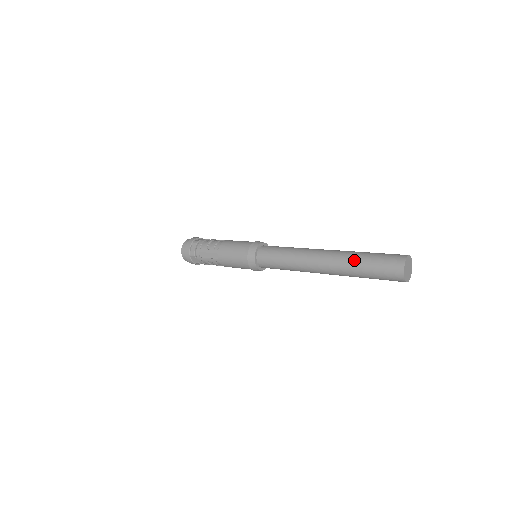
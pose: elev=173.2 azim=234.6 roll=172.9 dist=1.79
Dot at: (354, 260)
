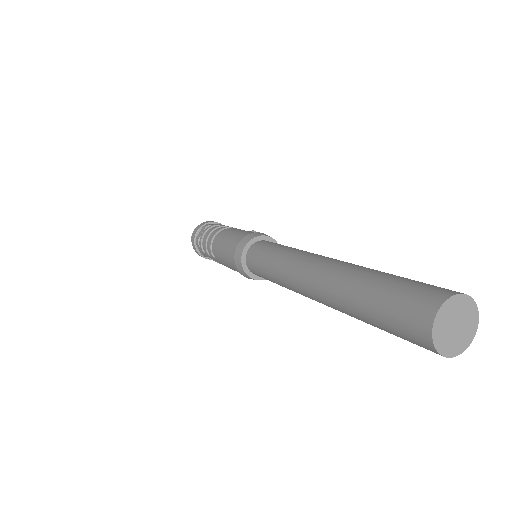
Dot at: (350, 309)
